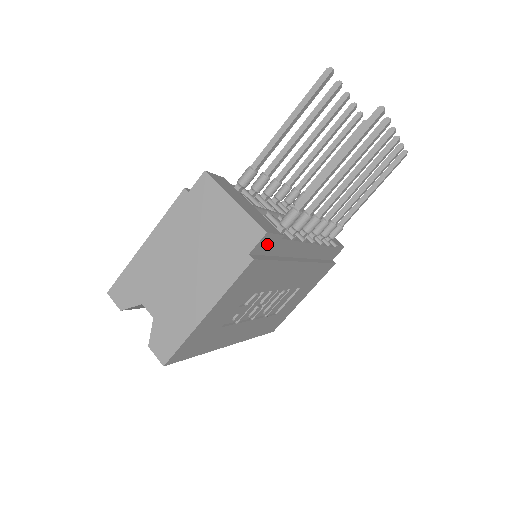
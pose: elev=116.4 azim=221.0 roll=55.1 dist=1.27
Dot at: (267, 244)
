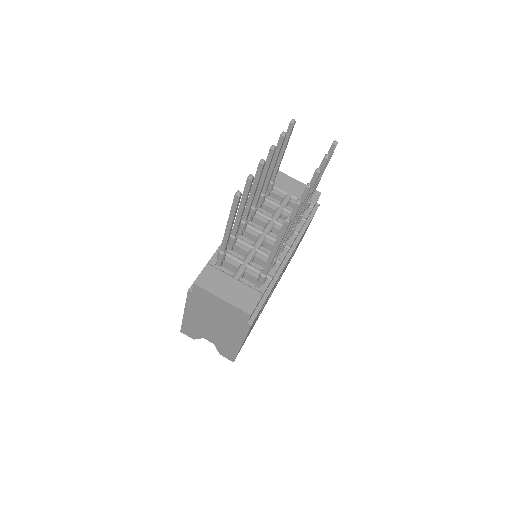
Dot at: (255, 308)
